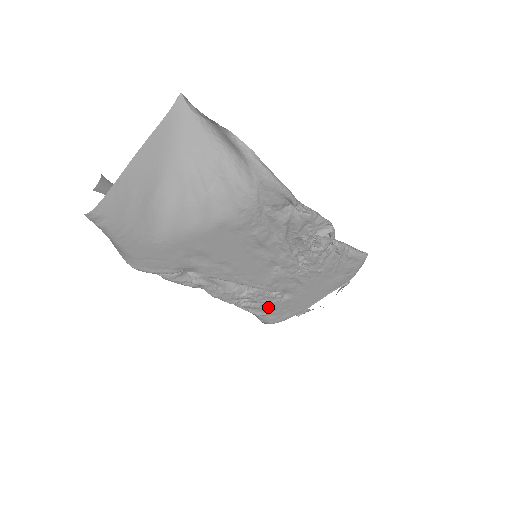
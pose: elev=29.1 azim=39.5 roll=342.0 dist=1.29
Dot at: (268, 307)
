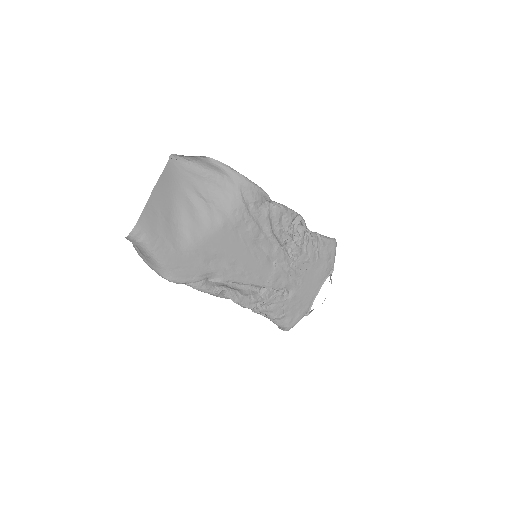
Dot at: (280, 308)
